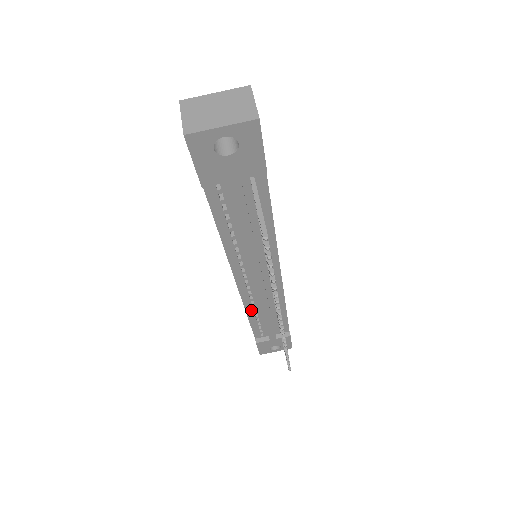
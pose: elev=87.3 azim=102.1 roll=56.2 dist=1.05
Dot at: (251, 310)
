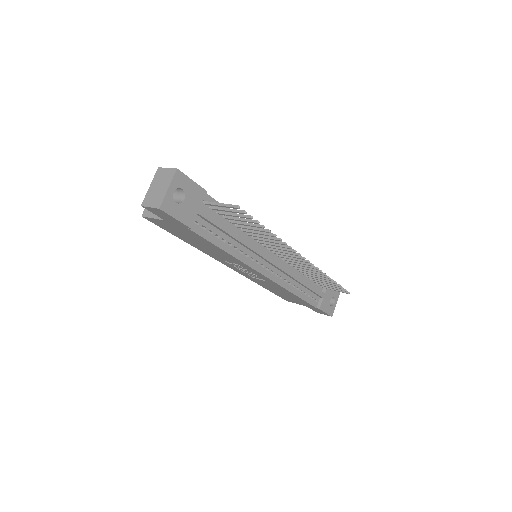
Dot at: (291, 288)
